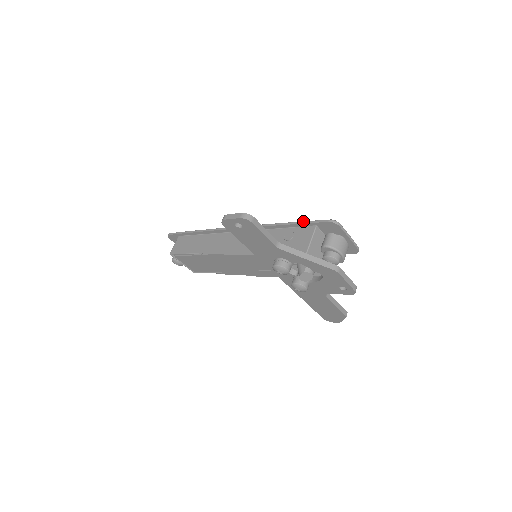
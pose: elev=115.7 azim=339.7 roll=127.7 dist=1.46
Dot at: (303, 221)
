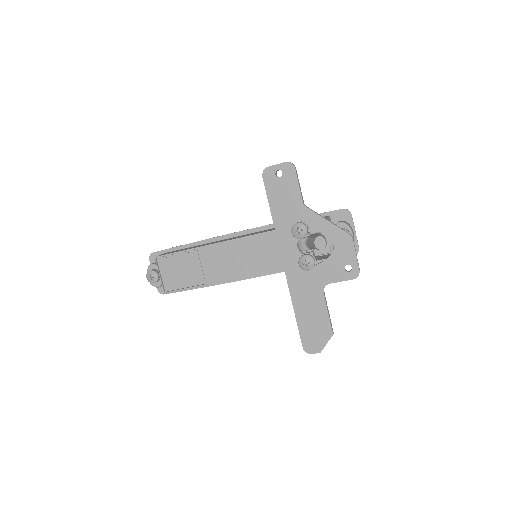
Dot at: occluded
